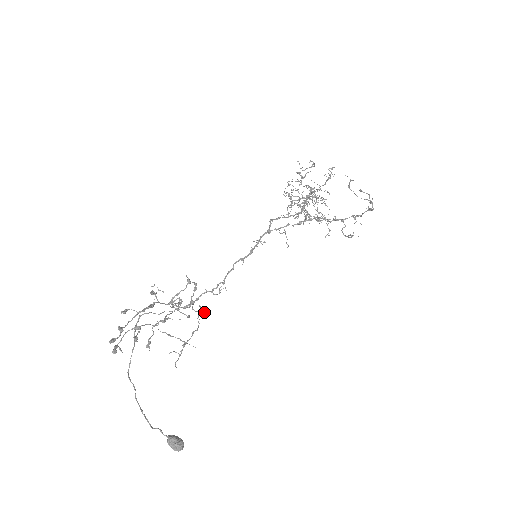
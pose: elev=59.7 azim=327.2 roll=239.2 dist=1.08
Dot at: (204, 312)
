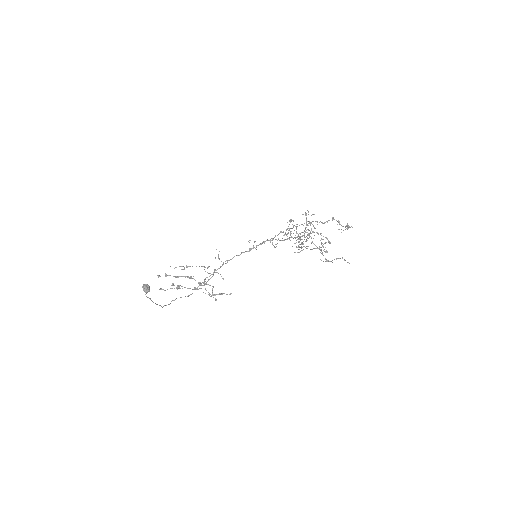
Dot at: (208, 267)
